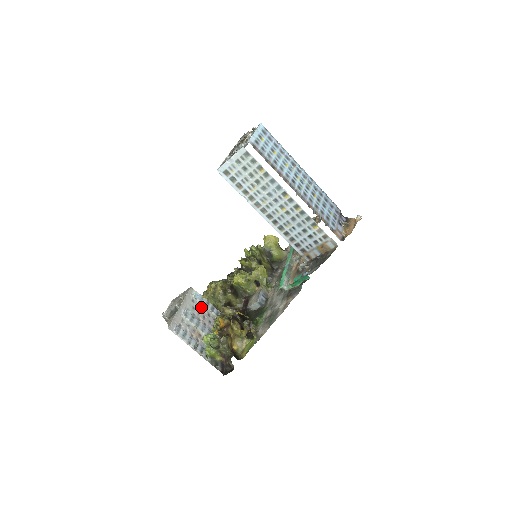
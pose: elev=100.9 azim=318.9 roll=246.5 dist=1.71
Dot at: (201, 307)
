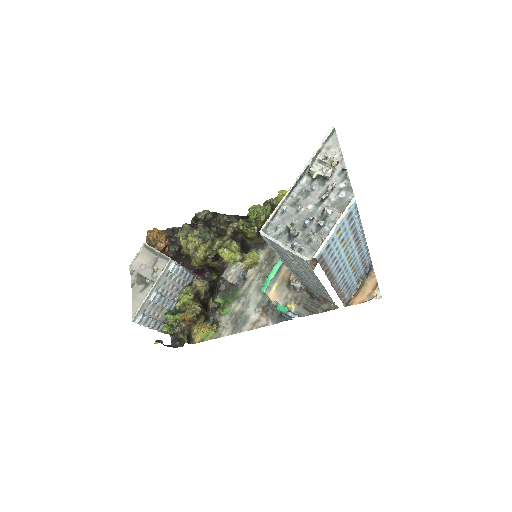
Dot at: (174, 278)
